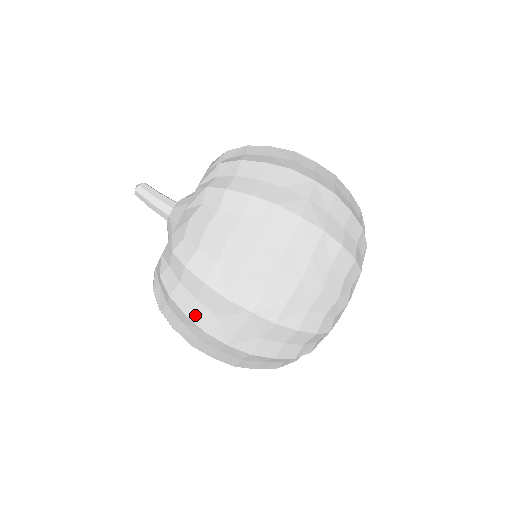
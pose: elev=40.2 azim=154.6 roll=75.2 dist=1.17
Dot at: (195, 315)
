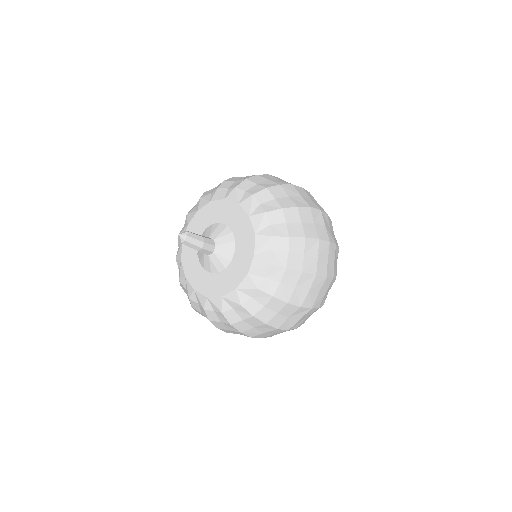
Dot at: (273, 322)
